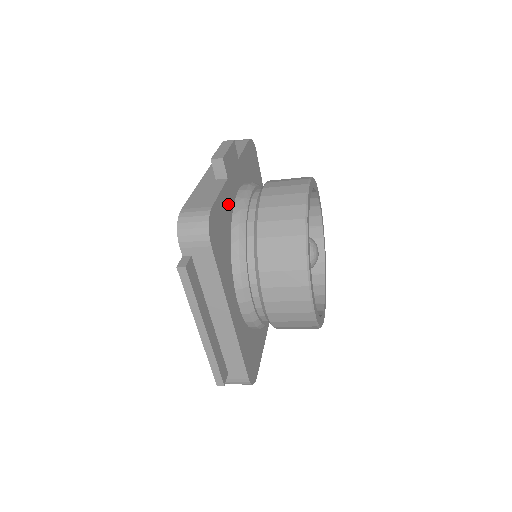
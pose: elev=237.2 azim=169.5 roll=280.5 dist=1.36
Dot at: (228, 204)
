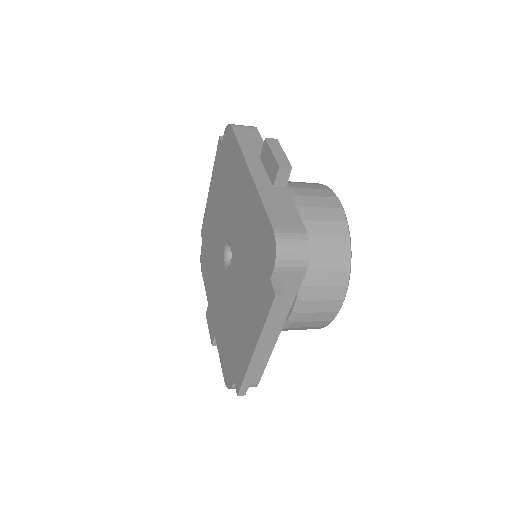
Dot at: occluded
